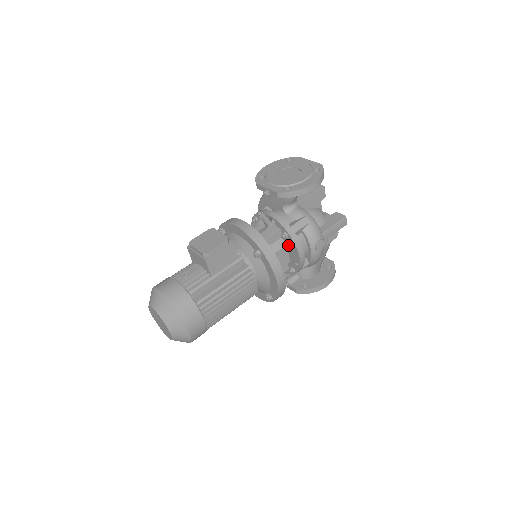
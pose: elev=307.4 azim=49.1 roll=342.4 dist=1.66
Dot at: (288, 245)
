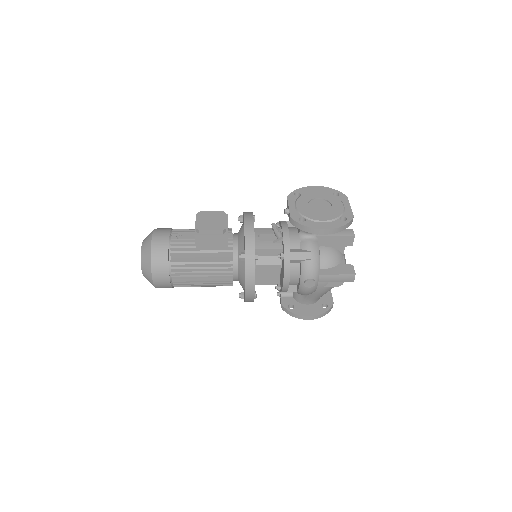
Dot at: (282, 265)
